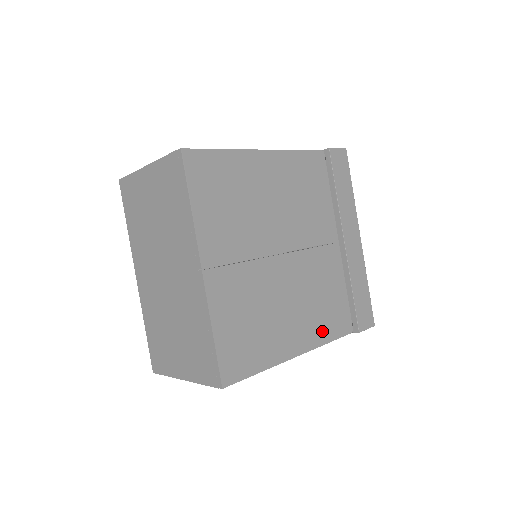
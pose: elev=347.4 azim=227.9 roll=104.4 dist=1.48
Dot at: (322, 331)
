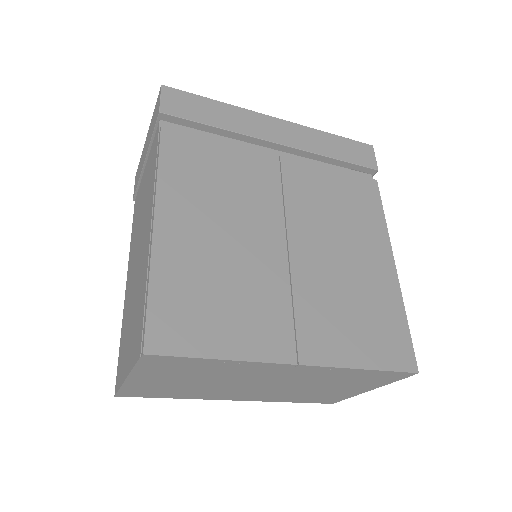
Dot at: (372, 219)
